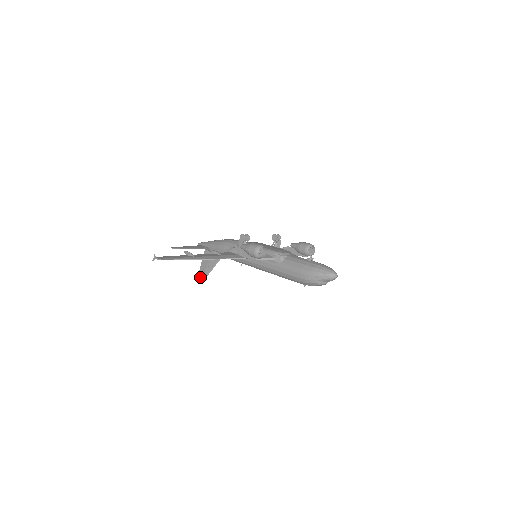
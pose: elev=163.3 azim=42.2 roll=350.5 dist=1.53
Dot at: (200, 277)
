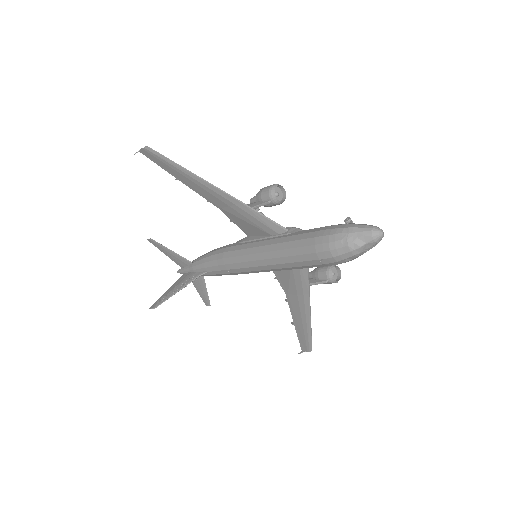
Dot at: (156, 303)
